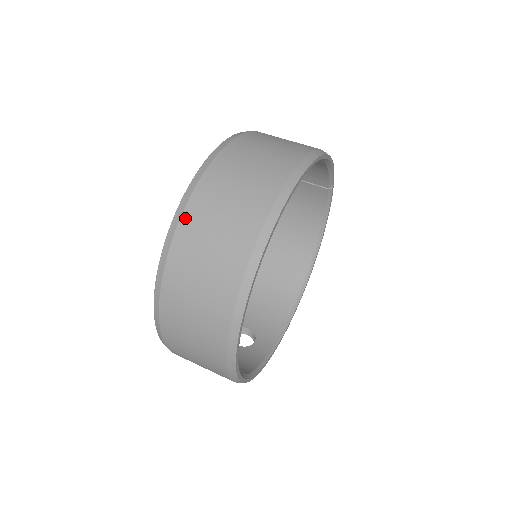
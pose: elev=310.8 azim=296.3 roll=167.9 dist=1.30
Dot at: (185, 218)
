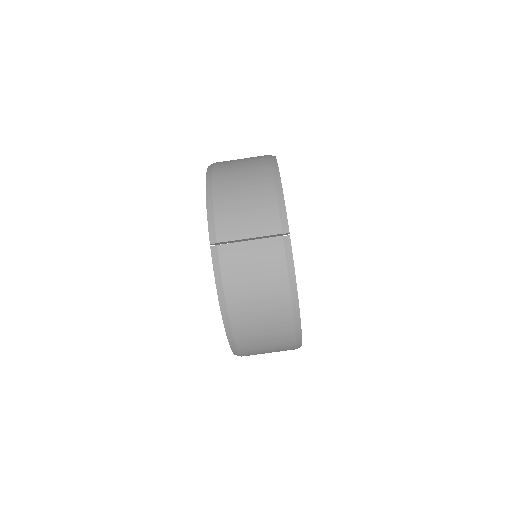
Dot at: occluded
